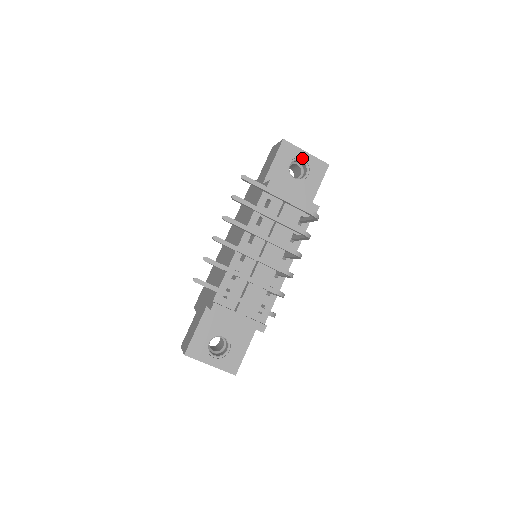
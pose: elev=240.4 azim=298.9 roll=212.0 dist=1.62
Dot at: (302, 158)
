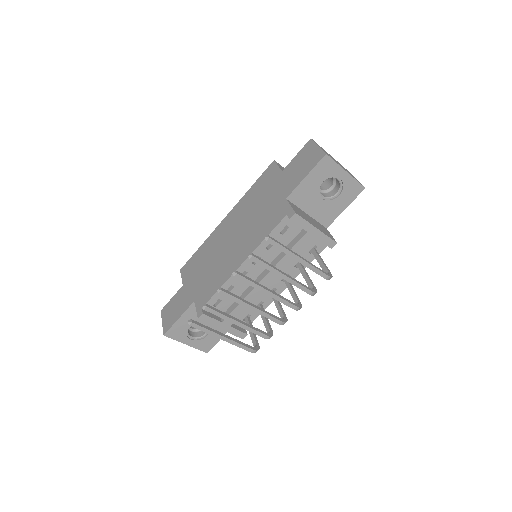
Dot at: (339, 177)
